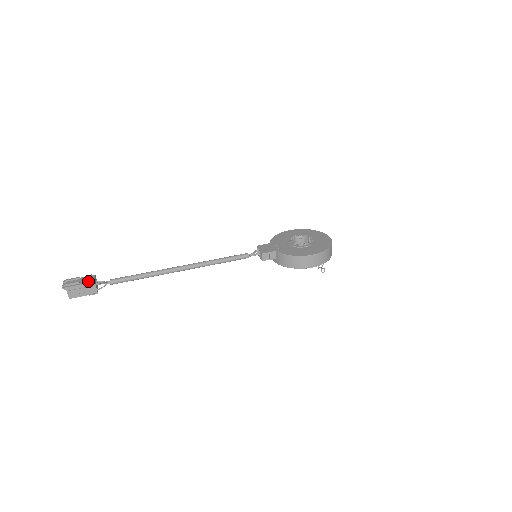
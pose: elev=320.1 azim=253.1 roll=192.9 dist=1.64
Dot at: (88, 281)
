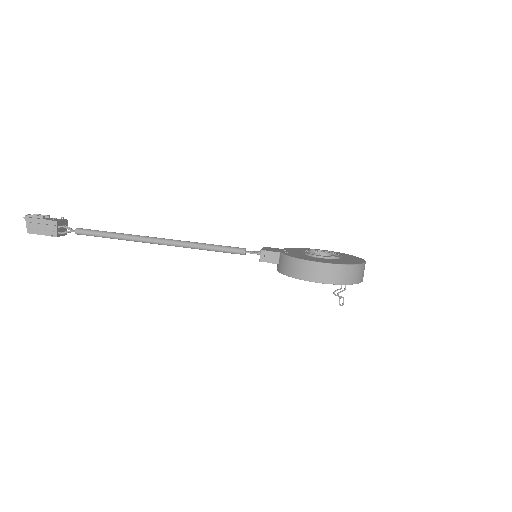
Dot at: (53, 219)
